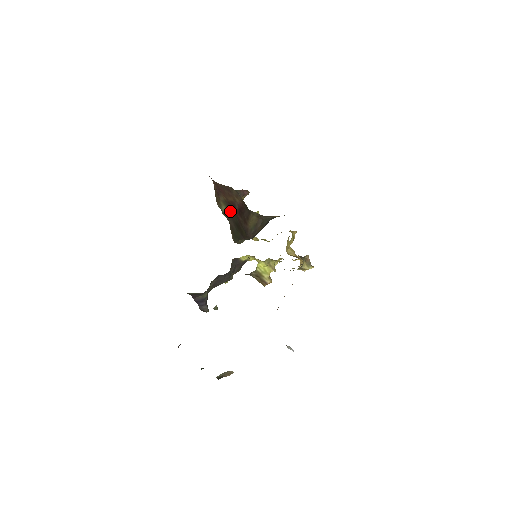
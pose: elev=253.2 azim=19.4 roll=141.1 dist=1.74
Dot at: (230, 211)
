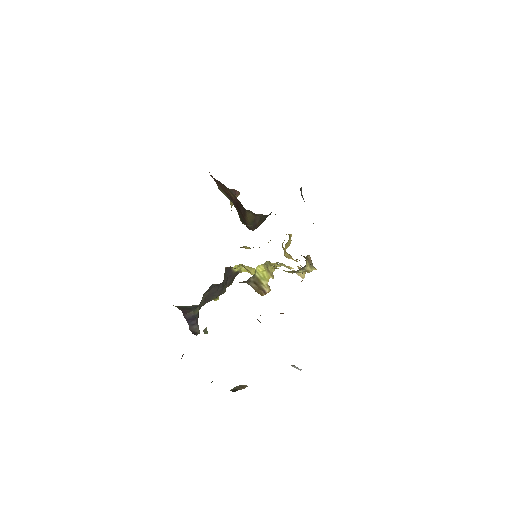
Dot at: occluded
